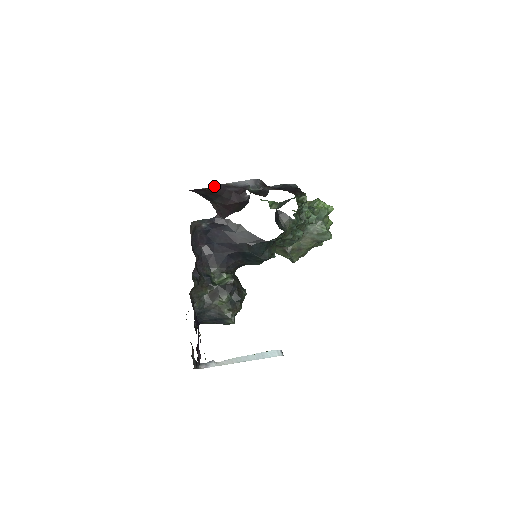
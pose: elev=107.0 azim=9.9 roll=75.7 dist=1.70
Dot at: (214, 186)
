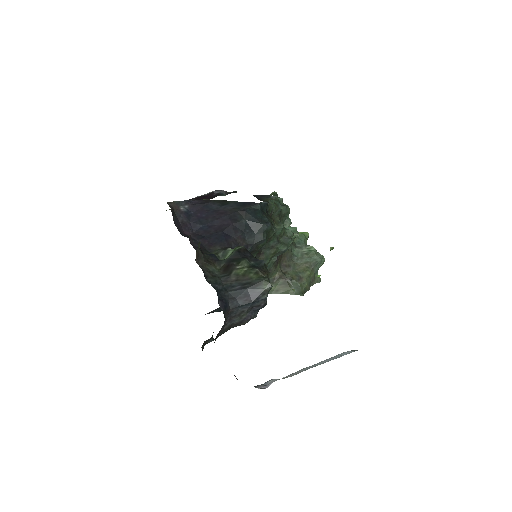
Dot at: occluded
